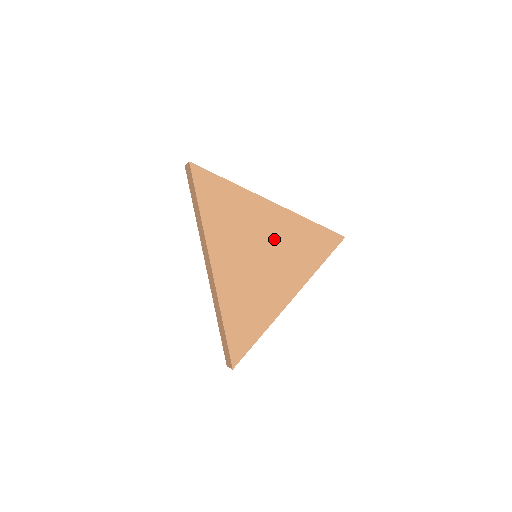
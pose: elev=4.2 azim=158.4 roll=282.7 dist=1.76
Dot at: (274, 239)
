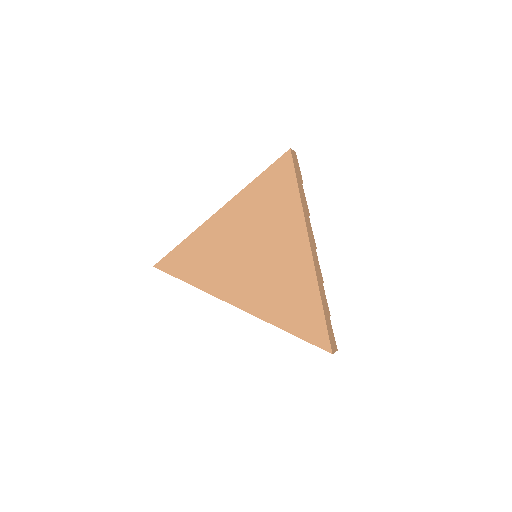
Dot at: (247, 231)
